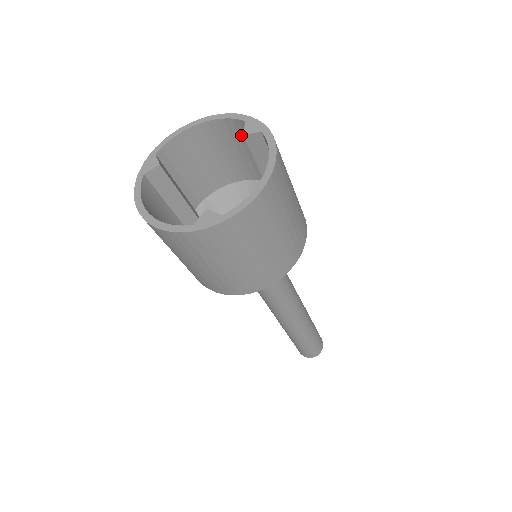
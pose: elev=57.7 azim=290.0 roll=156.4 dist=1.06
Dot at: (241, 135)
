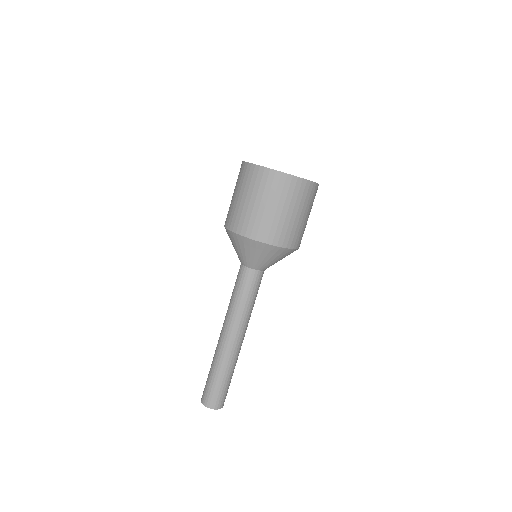
Dot at: occluded
